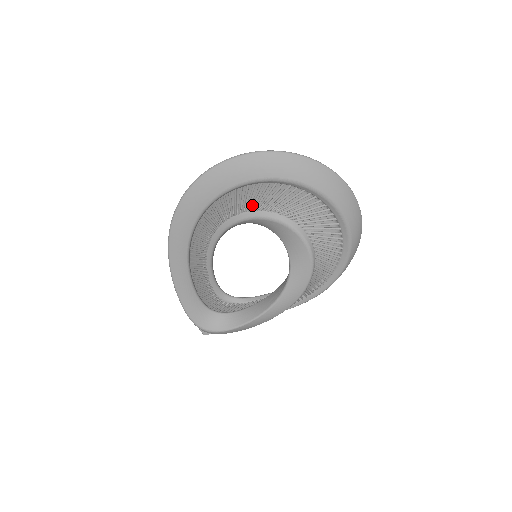
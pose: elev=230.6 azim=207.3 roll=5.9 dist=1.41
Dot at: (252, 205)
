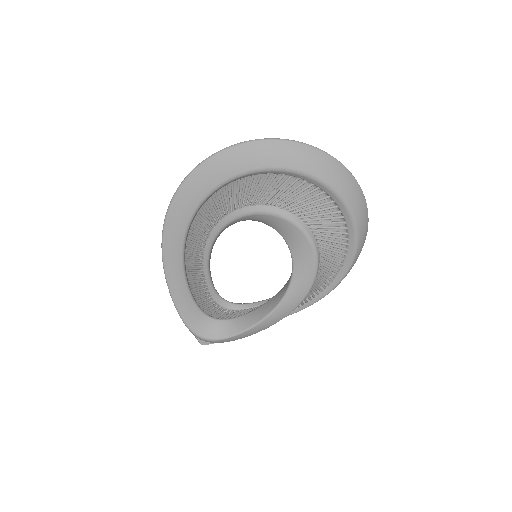
Dot at: (251, 199)
